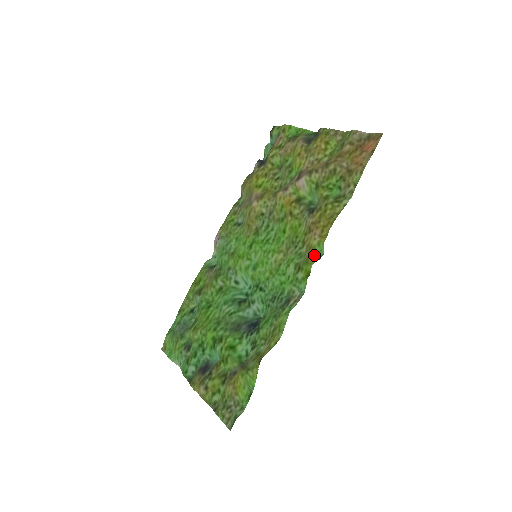
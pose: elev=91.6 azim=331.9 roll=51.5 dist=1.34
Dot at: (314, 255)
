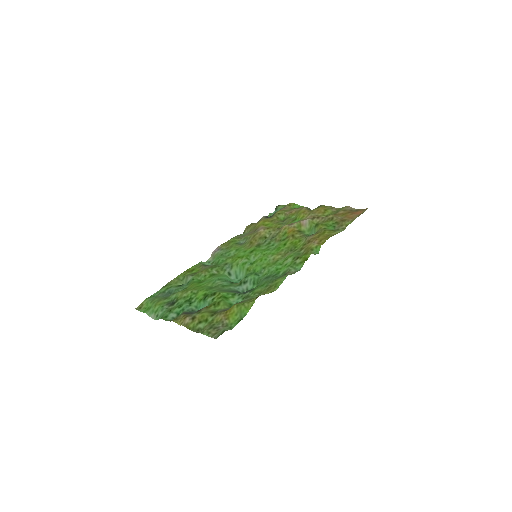
Dot at: (312, 251)
